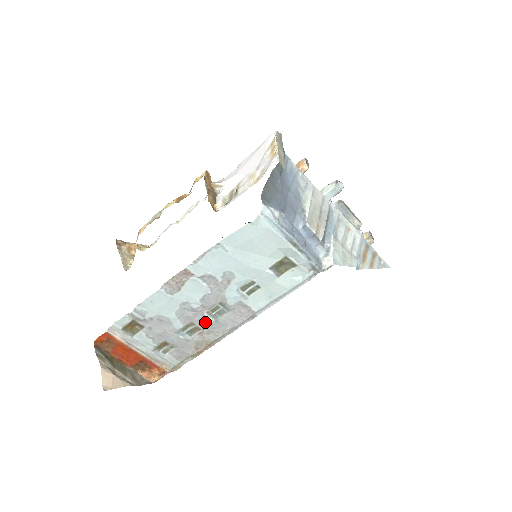
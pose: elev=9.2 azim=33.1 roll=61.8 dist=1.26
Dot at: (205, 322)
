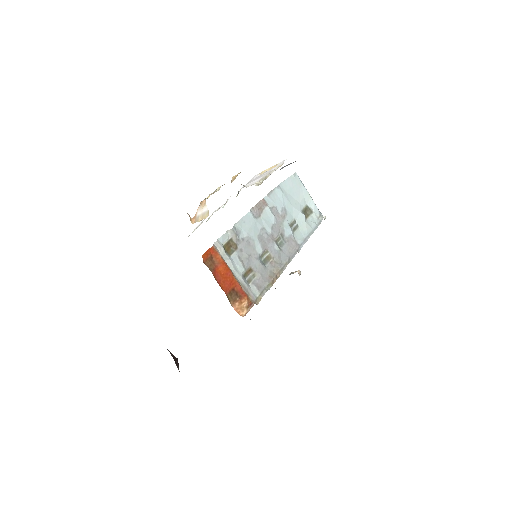
Dot at: (274, 250)
